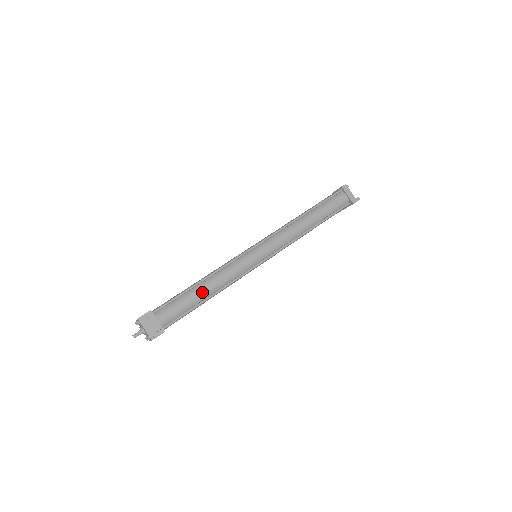
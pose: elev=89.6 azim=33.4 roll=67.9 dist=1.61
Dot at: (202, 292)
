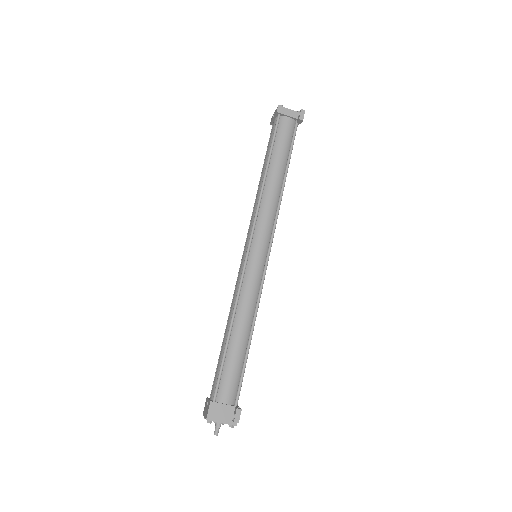
Dot at: (240, 340)
